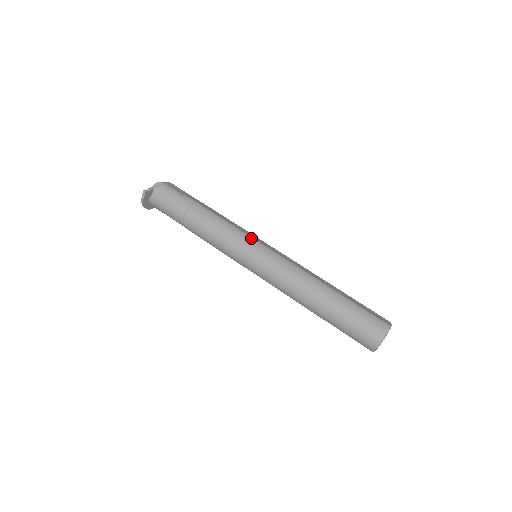
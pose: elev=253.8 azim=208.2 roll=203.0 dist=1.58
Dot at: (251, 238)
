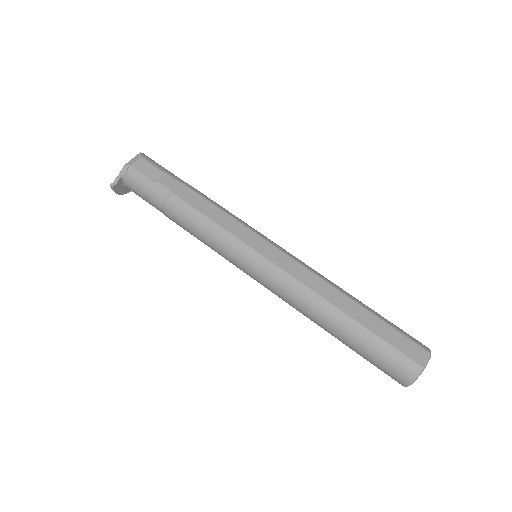
Dot at: (241, 243)
